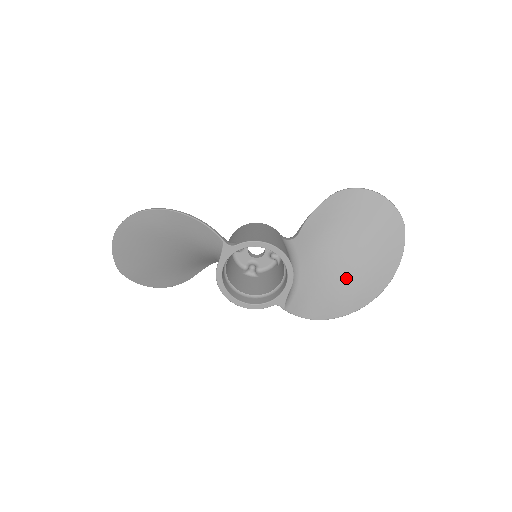
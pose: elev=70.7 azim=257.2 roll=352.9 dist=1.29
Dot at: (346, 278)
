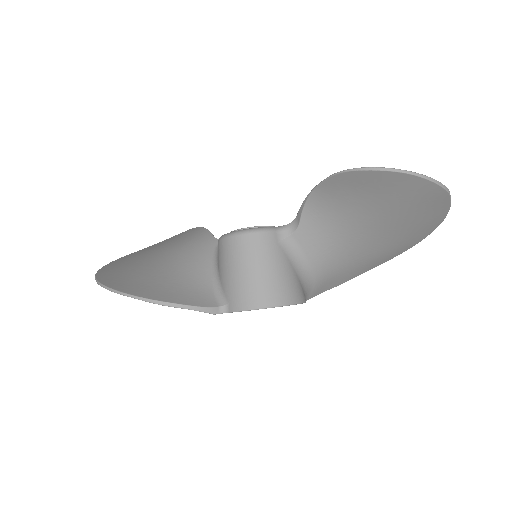
Dot at: (371, 250)
